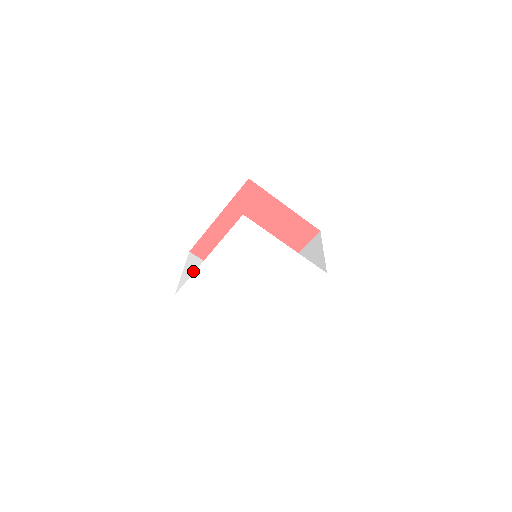
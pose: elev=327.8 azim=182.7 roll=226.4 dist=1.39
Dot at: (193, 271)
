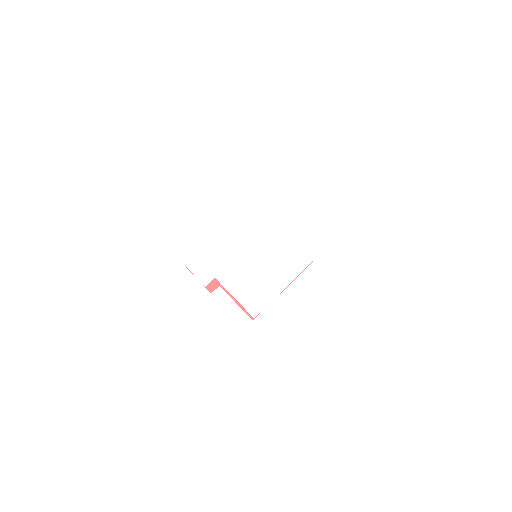
Dot at: occluded
